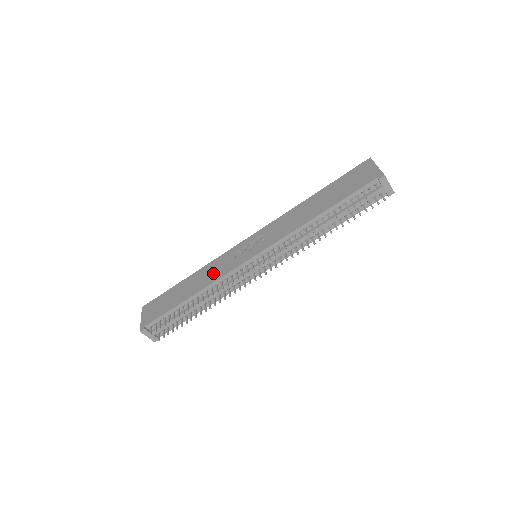
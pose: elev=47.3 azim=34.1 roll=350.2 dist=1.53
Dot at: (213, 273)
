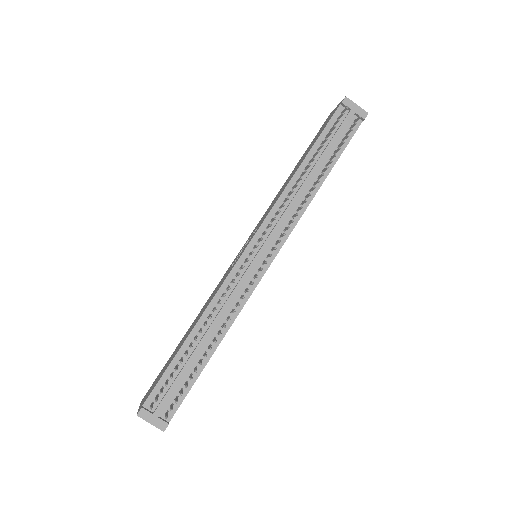
Dot at: (212, 296)
